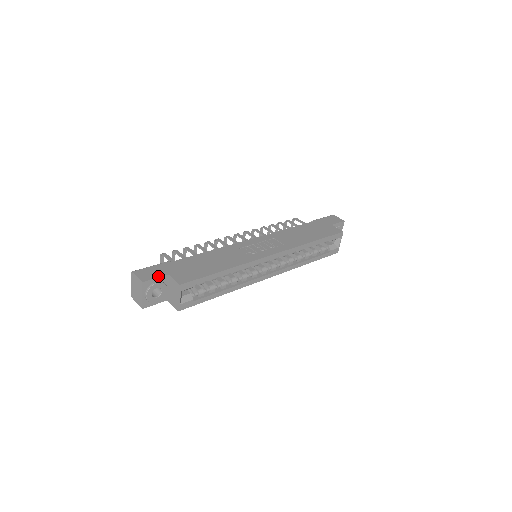
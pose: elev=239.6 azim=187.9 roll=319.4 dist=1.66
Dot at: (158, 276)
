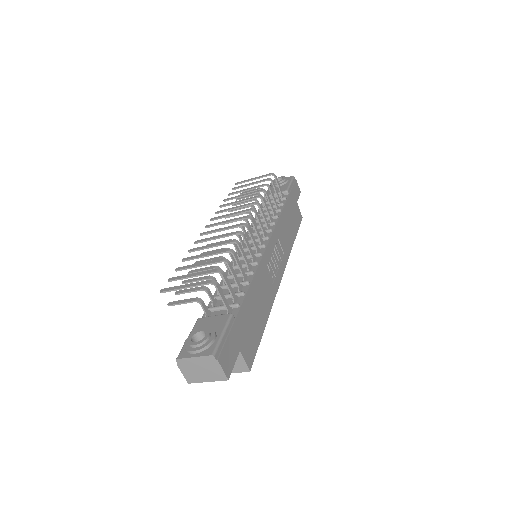
Dot at: (235, 360)
